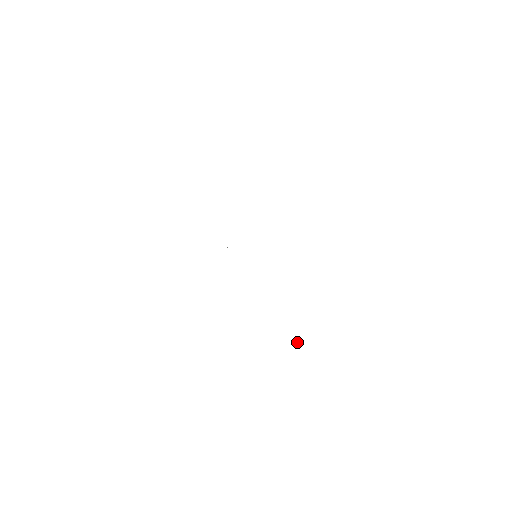
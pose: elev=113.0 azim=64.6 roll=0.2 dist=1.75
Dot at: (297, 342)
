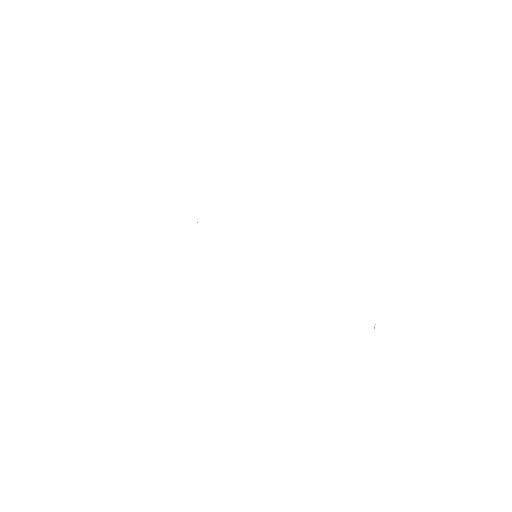
Dot at: occluded
